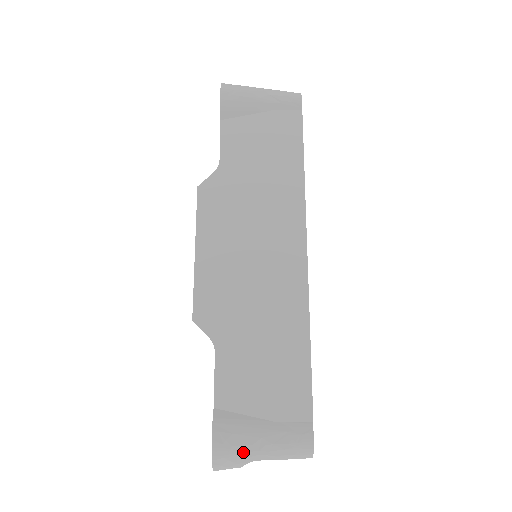
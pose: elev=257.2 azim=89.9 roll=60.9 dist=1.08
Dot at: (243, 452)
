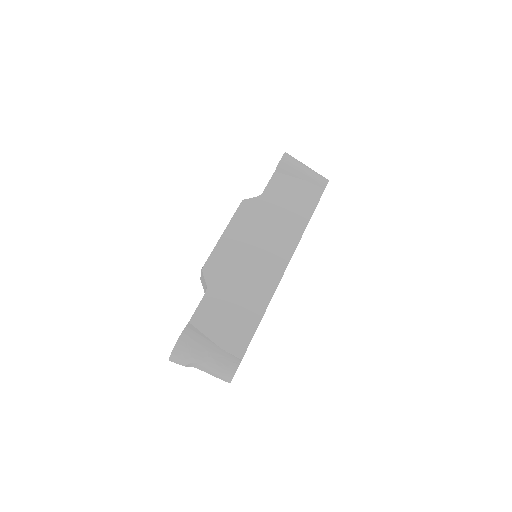
Dot at: (193, 353)
